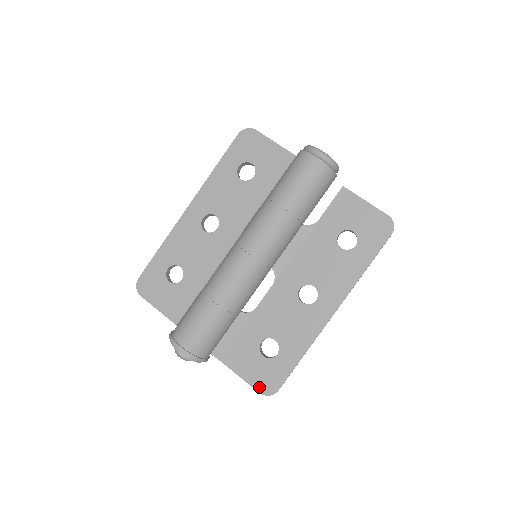
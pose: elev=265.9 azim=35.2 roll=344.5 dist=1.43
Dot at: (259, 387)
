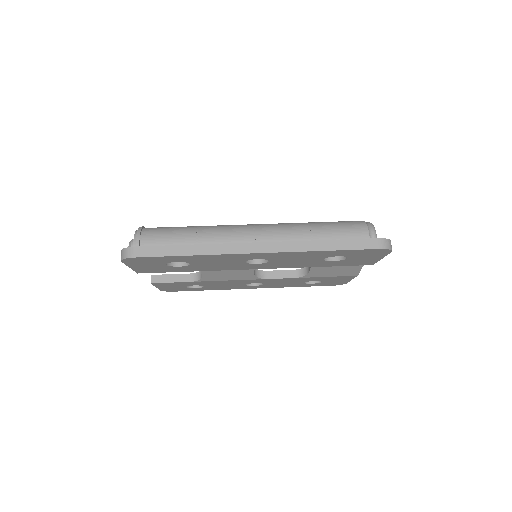
Dot at: occluded
